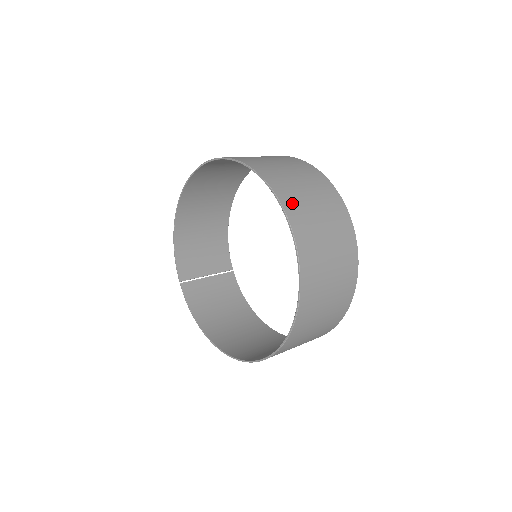
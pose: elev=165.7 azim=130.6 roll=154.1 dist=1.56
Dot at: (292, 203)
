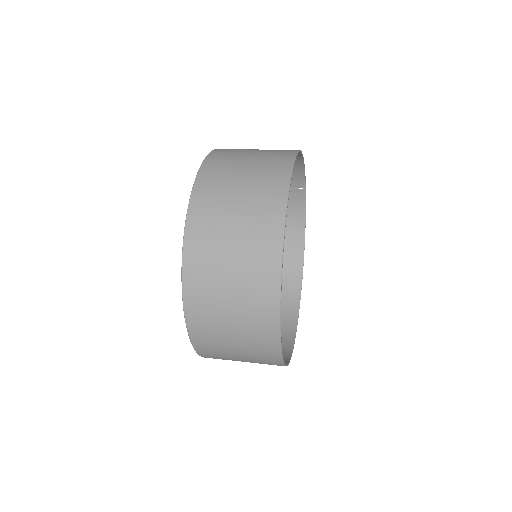
Dot at: (201, 326)
